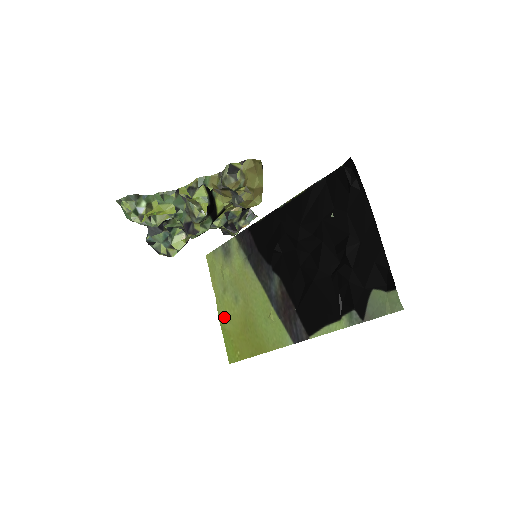
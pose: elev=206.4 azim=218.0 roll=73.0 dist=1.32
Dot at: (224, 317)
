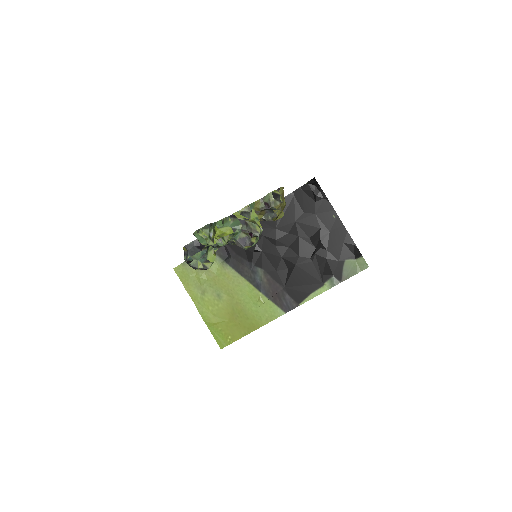
Dot at: (207, 314)
